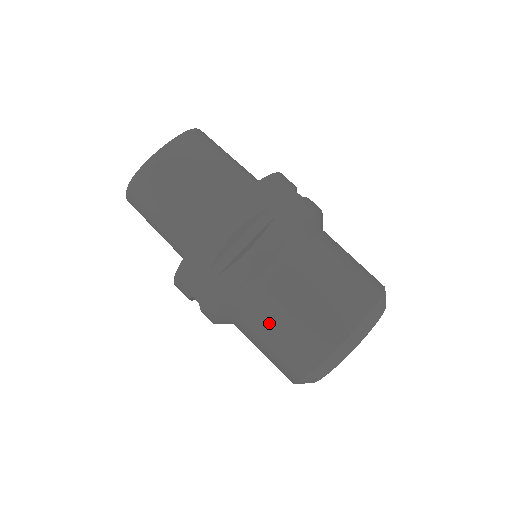
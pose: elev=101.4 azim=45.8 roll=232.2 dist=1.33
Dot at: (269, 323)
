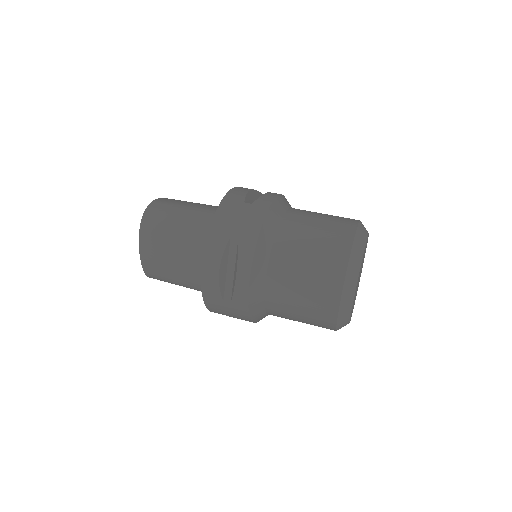
Dot at: (302, 227)
